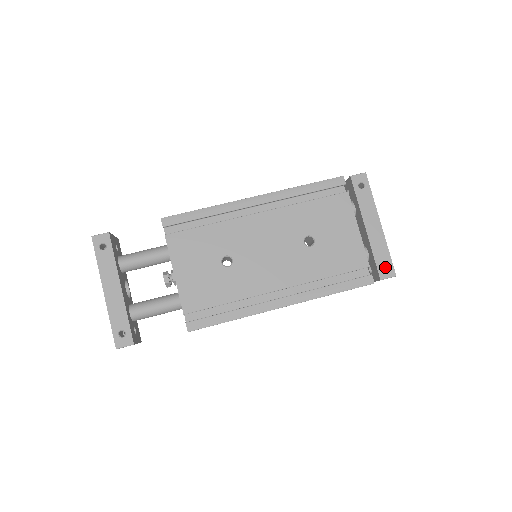
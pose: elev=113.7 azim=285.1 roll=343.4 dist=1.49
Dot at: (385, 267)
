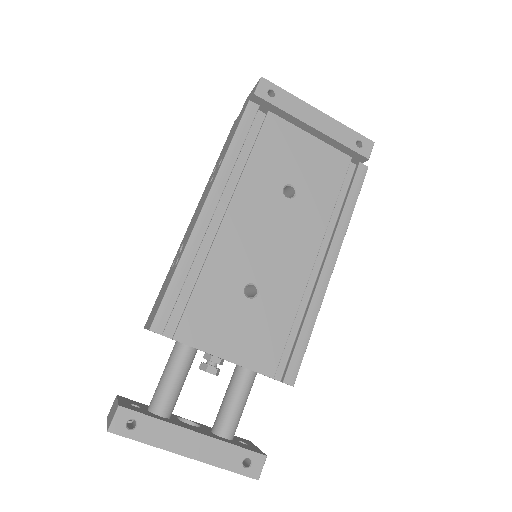
Dot at: (358, 145)
